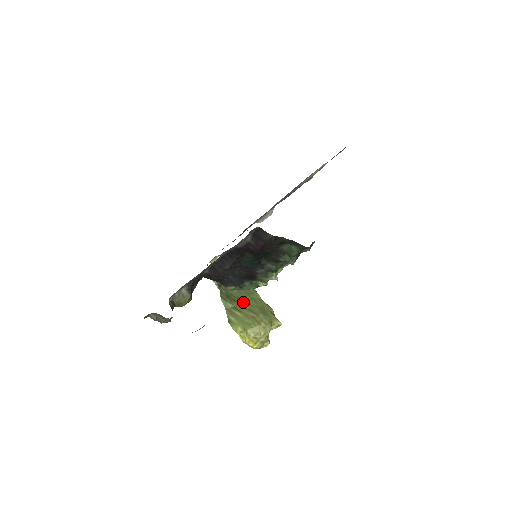
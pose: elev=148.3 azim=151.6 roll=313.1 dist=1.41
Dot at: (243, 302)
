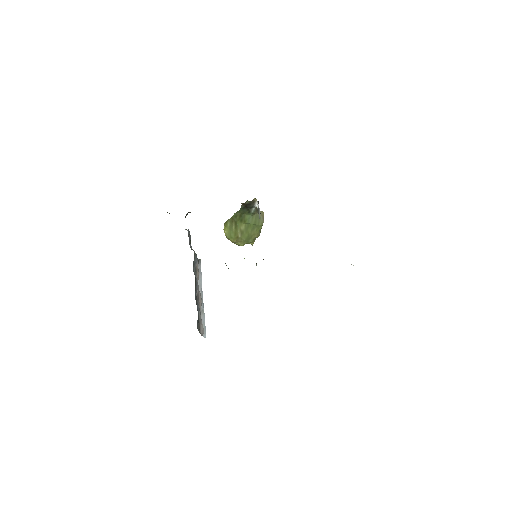
Dot at: (245, 225)
